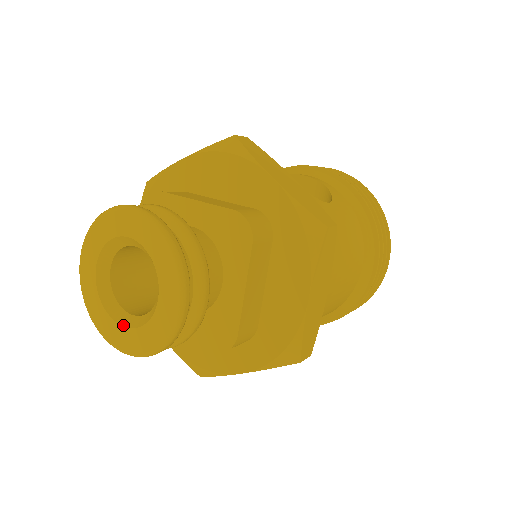
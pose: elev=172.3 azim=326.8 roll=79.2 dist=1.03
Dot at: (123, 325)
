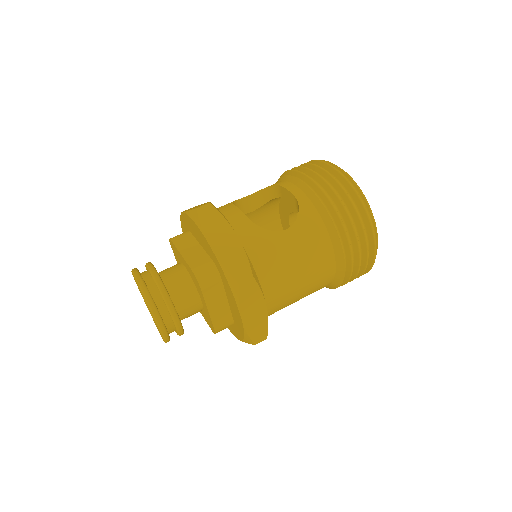
Dot at: (155, 323)
